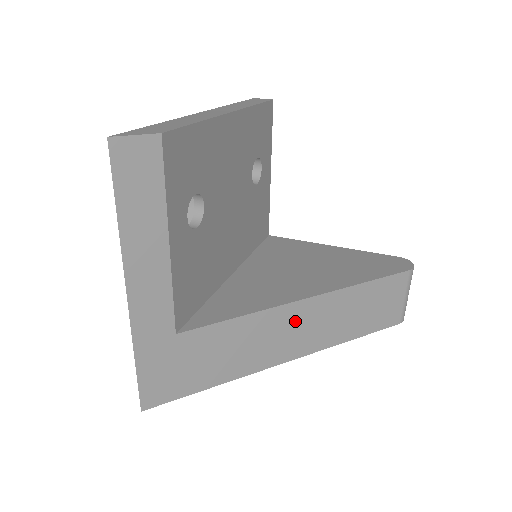
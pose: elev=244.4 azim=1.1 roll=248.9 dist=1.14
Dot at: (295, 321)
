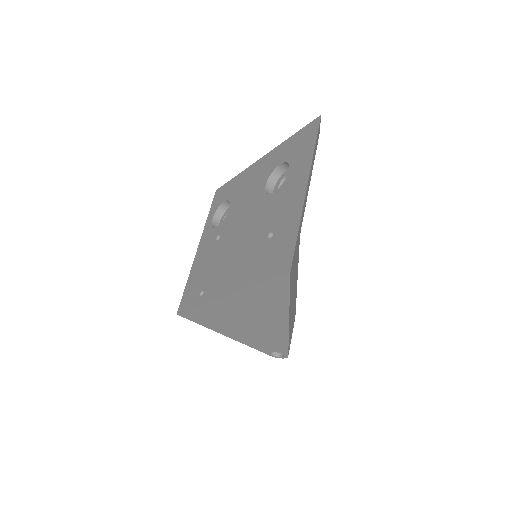
Dot at: occluded
